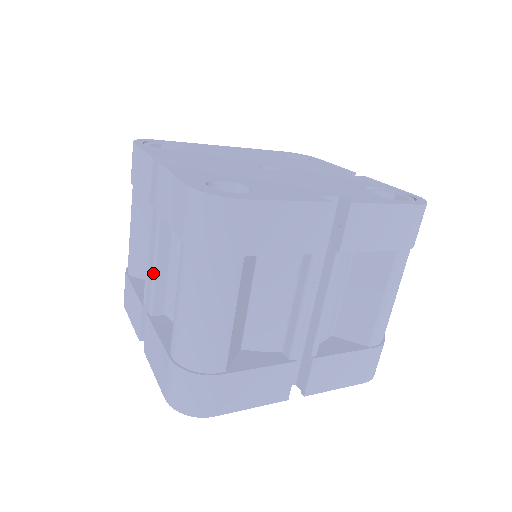
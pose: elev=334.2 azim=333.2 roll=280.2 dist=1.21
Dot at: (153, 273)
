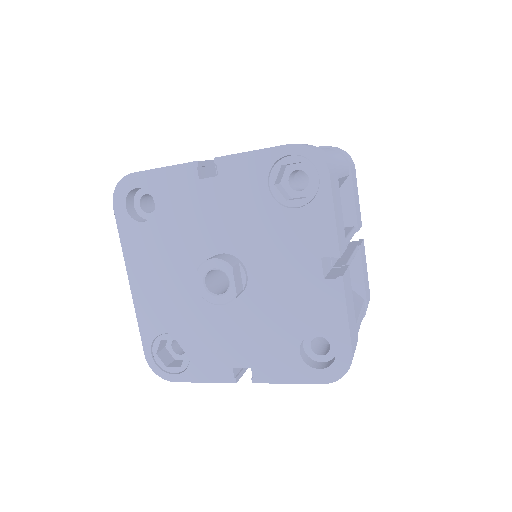
Dot at: occluded
